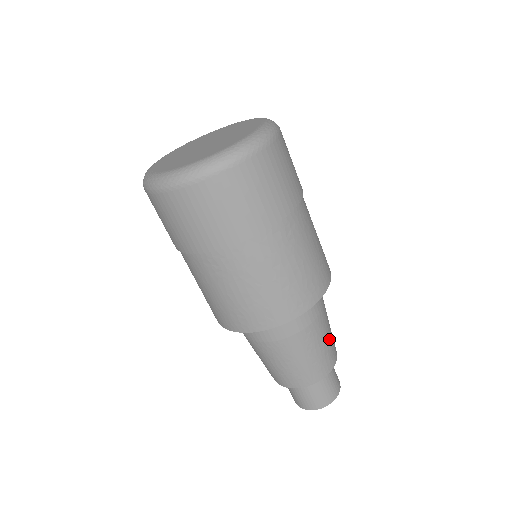
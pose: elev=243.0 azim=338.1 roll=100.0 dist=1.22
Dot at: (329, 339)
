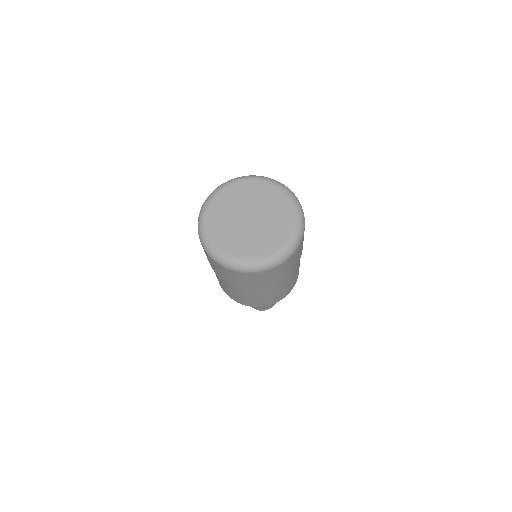
Dot at: occluded
